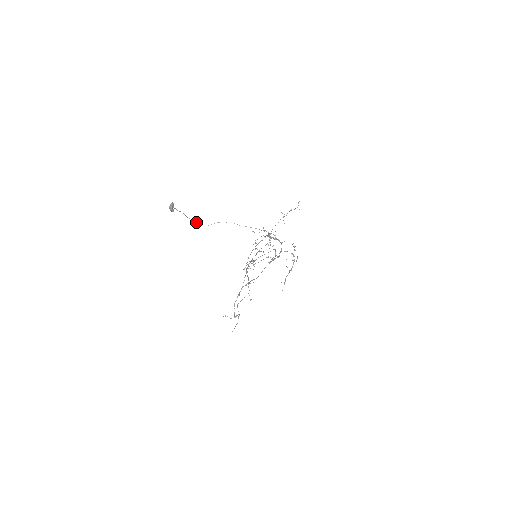
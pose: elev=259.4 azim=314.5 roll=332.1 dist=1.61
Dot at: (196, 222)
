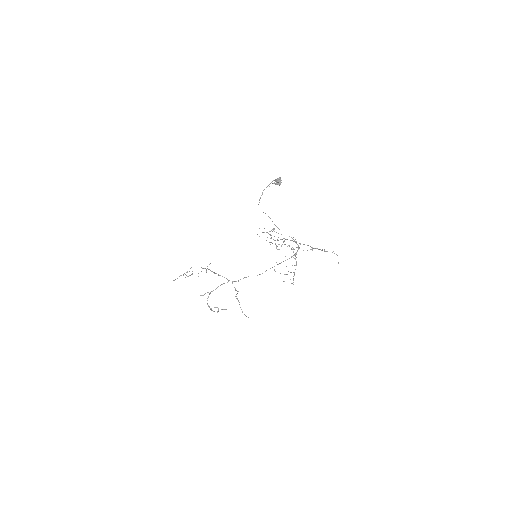
Dot at: occluded
